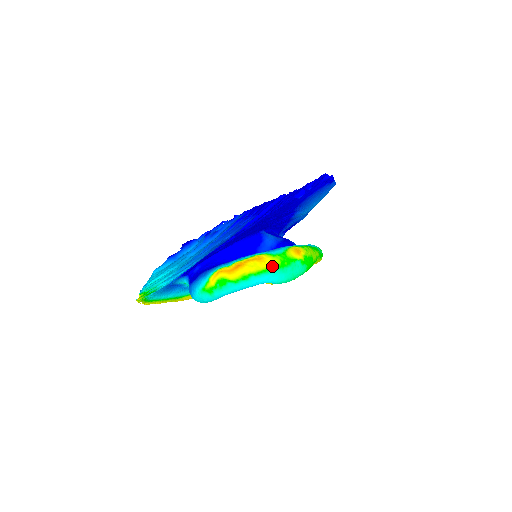
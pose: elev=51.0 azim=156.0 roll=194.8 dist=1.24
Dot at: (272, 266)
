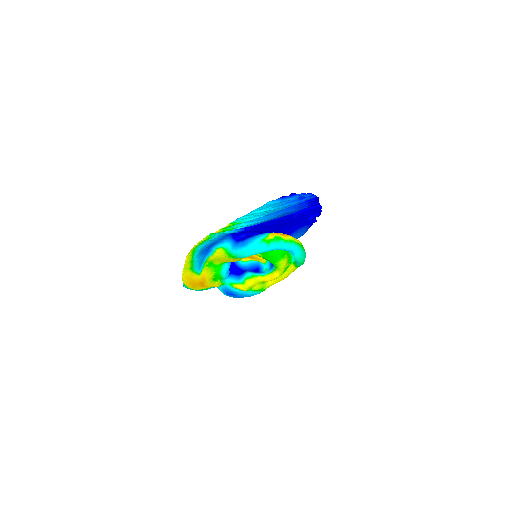
Dot at: (300, 244)
